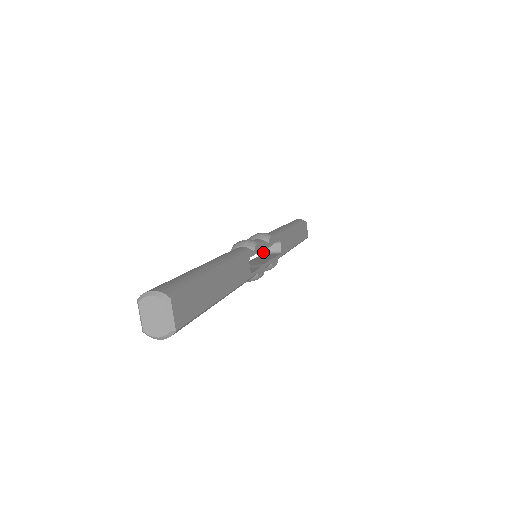
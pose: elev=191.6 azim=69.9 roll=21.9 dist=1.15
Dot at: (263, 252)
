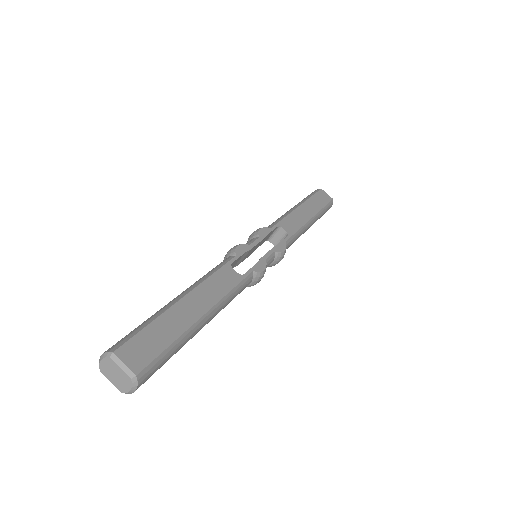
Dot at: occluded
